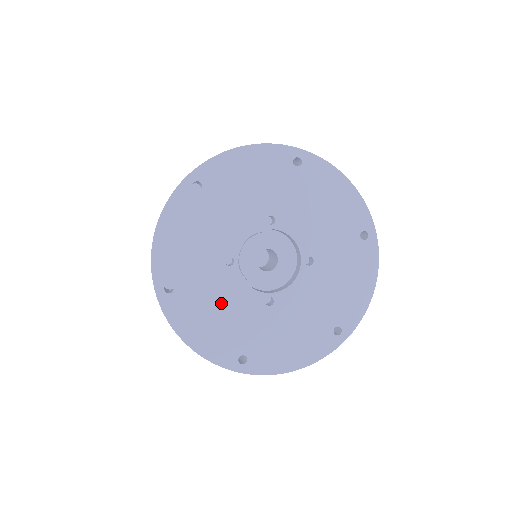
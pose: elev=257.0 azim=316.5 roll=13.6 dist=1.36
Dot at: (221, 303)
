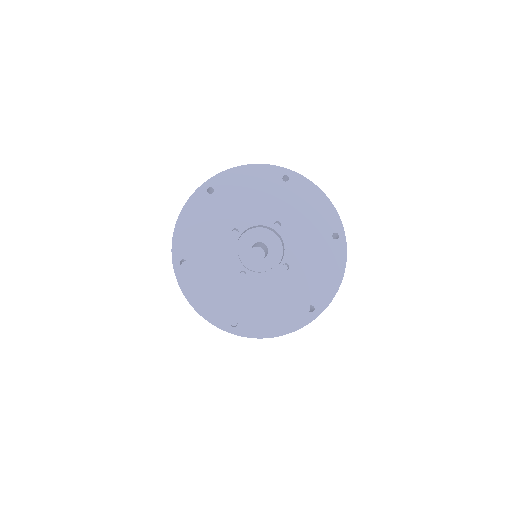
Dot at: (265, 298)
